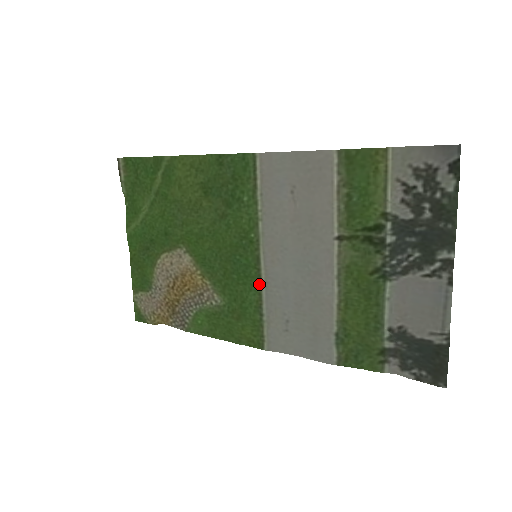
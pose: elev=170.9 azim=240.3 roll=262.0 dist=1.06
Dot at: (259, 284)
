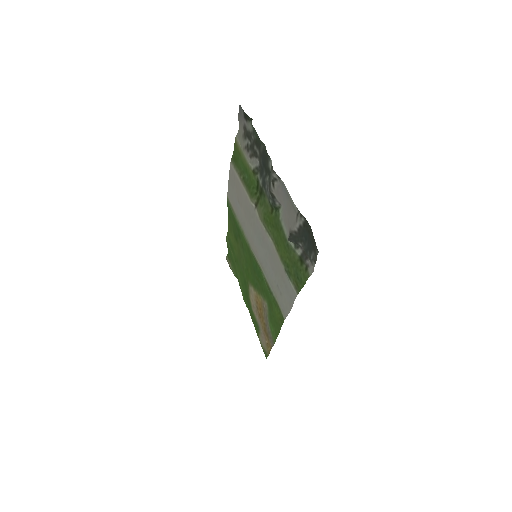
Dot at: (262, 273)
